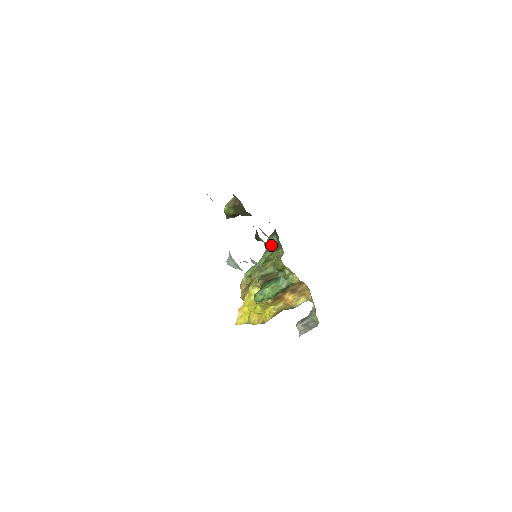
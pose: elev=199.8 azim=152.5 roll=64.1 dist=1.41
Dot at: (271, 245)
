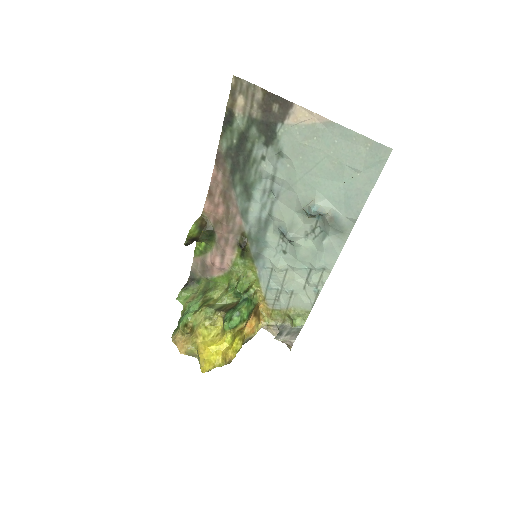
Dot at: (191, 295)
